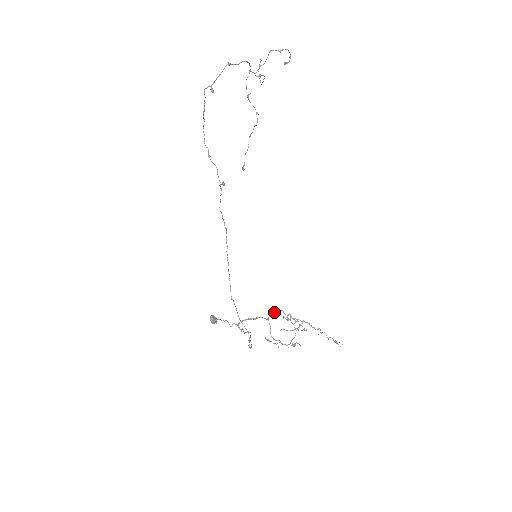
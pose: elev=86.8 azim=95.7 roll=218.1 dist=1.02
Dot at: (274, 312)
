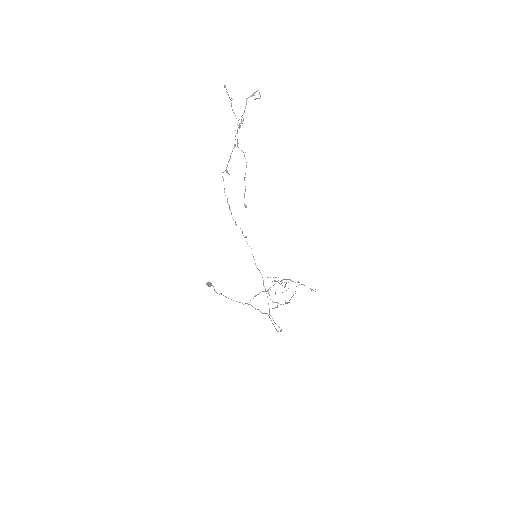
Dot at: occluded
